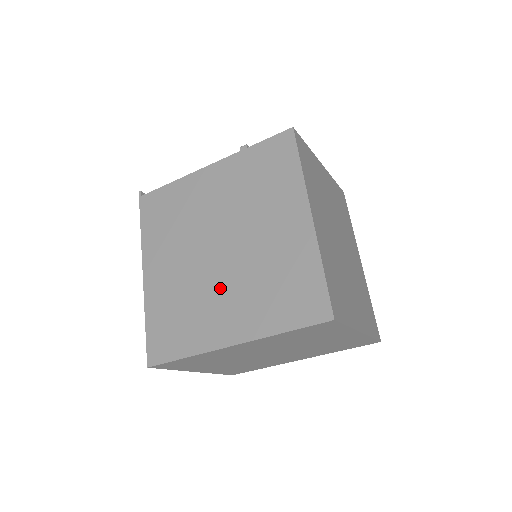
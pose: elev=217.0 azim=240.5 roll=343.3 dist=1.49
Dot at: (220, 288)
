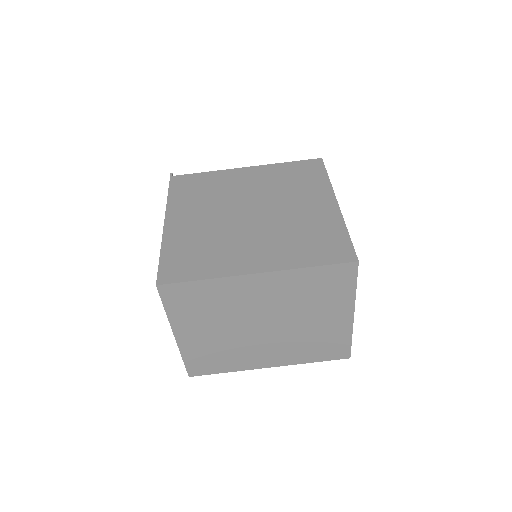
Dot at: (248, 236)
